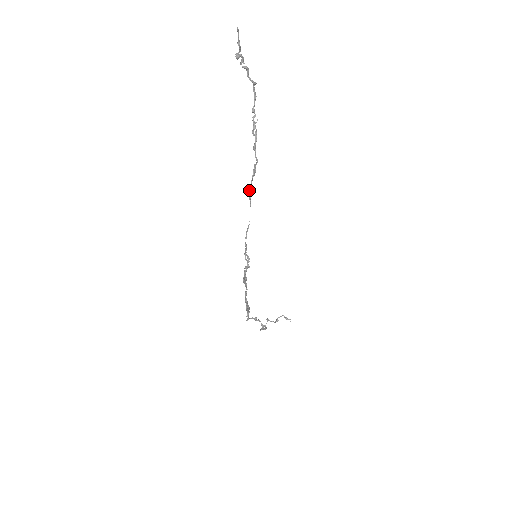
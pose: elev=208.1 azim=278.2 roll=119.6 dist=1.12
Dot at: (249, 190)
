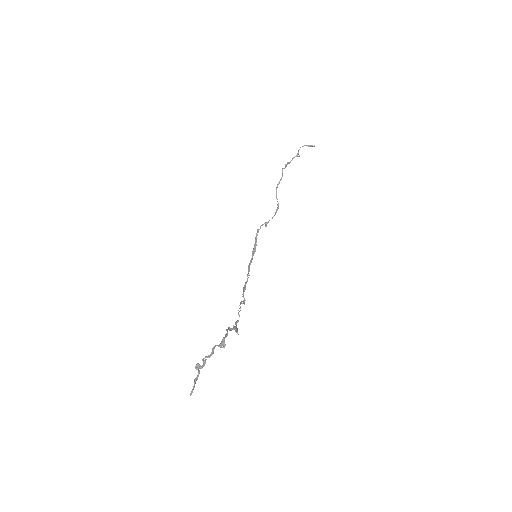
Dot at: occluded
